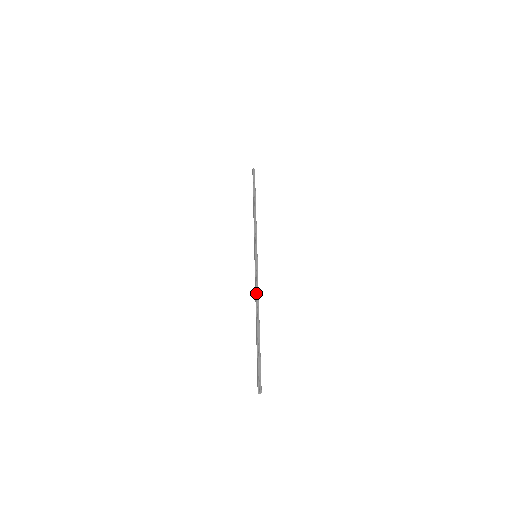
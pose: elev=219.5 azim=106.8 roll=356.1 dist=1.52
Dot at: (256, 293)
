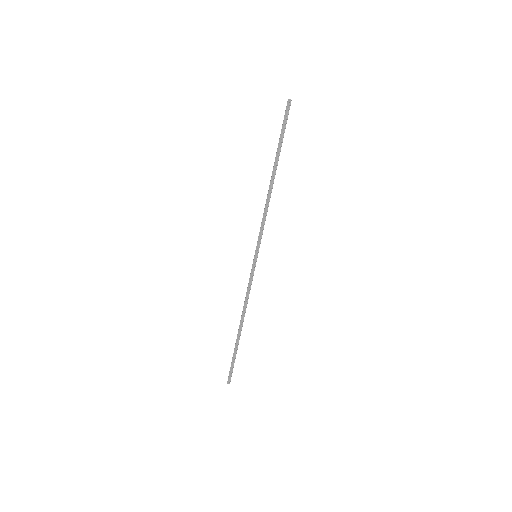
Dot at: (247, 302)
